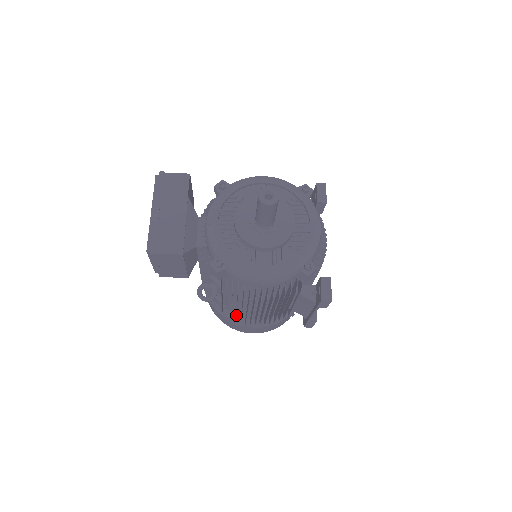
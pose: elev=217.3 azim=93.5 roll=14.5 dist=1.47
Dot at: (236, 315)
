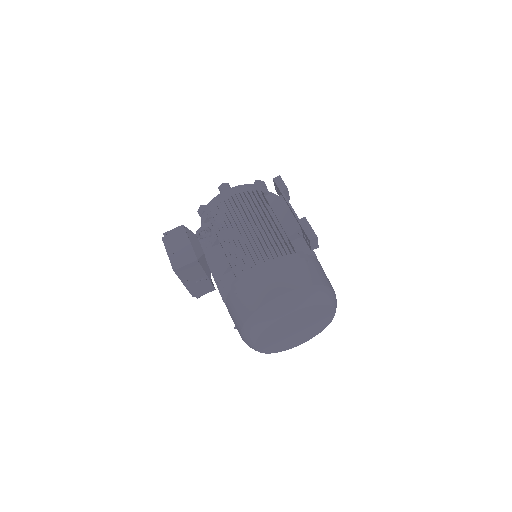
Dot at: (237, 248)
